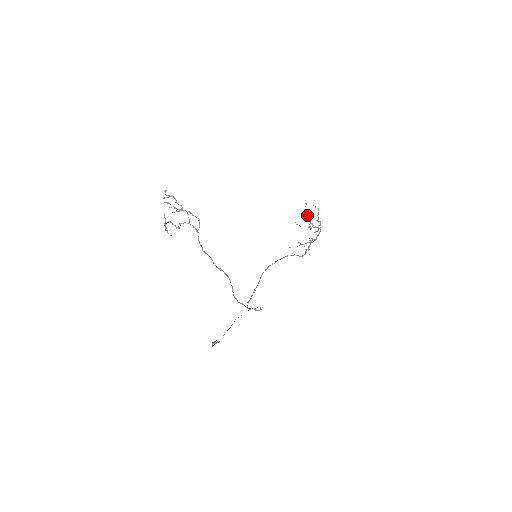
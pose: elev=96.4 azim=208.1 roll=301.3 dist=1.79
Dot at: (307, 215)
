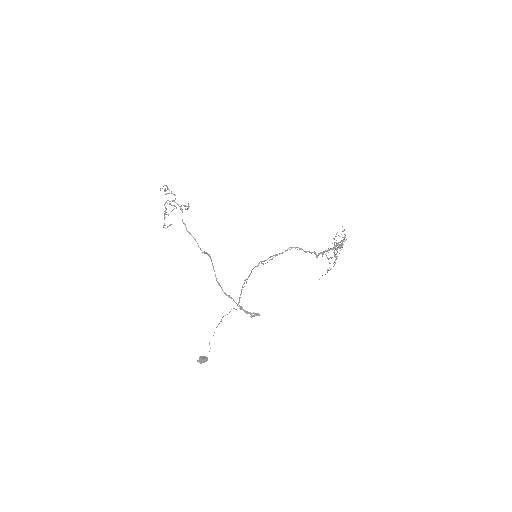
Dot at: occluded
